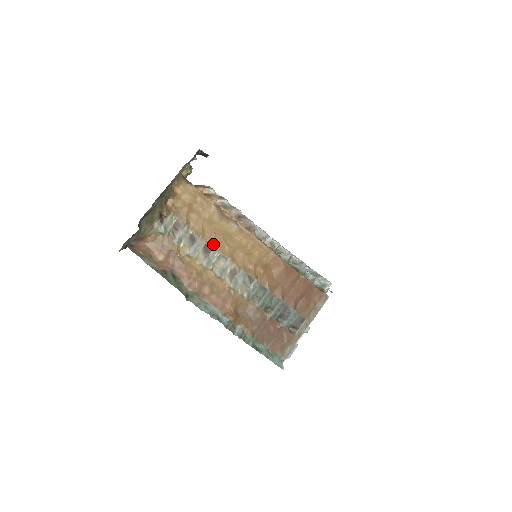
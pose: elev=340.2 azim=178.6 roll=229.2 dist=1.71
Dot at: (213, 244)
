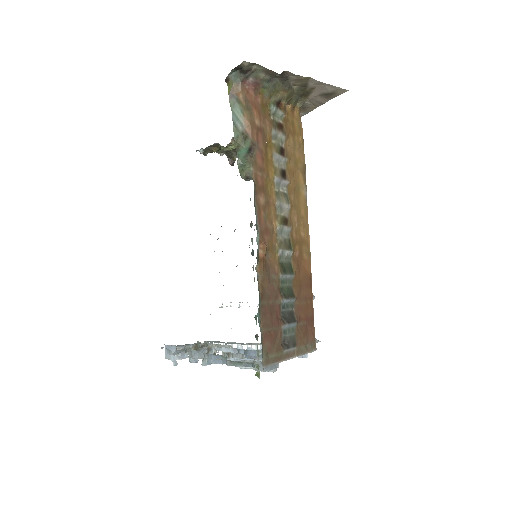
Dot at: (289, 178)
